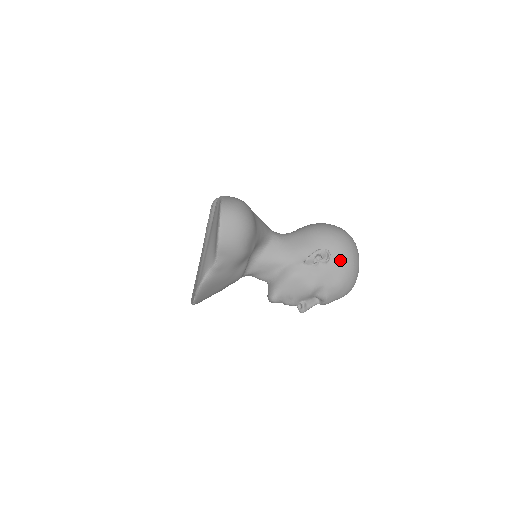
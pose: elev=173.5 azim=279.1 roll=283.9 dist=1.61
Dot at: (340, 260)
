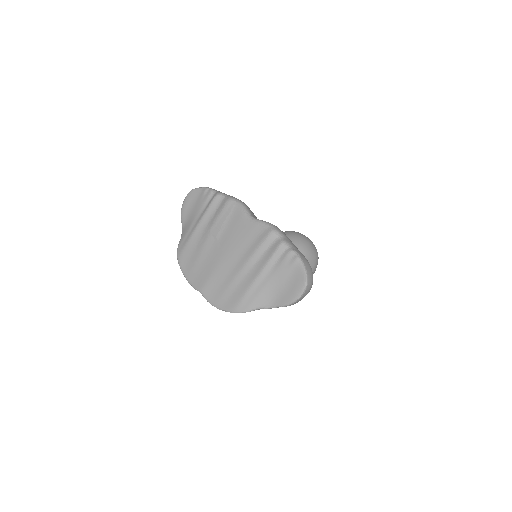
Dot at: occluded
